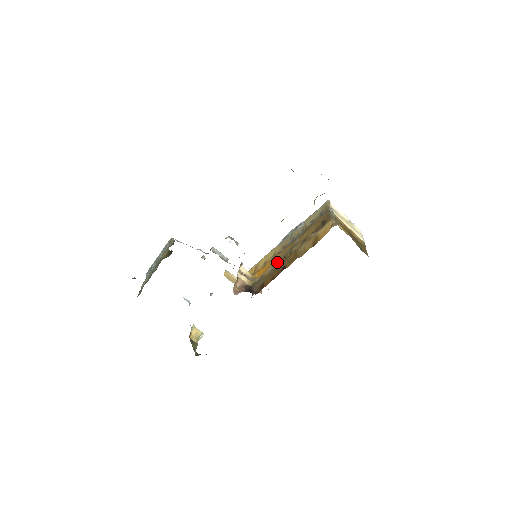
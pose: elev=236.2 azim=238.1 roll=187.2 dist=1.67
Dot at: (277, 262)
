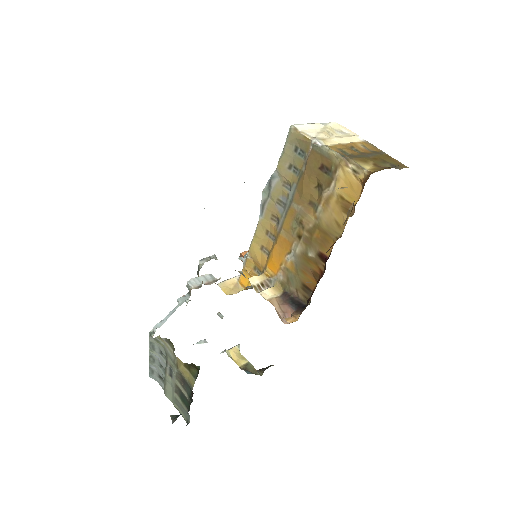
Dot at: (292, 246)
